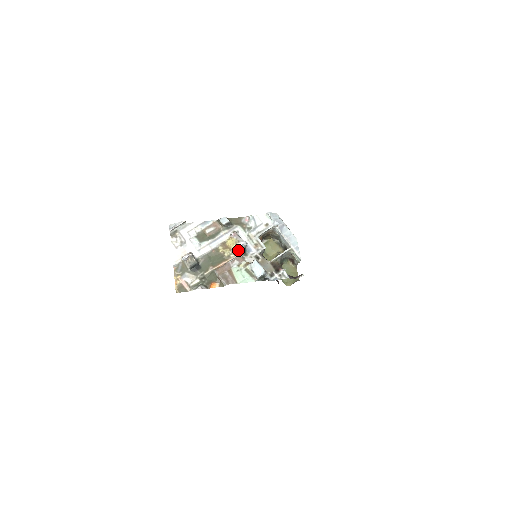
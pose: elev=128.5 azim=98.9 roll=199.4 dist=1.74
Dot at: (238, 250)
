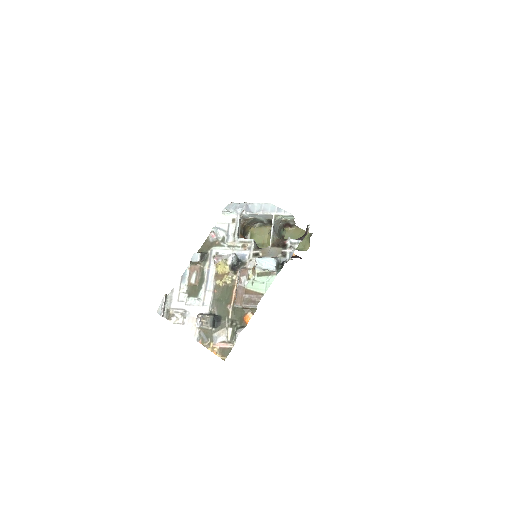
Dot at: (234, 267)
